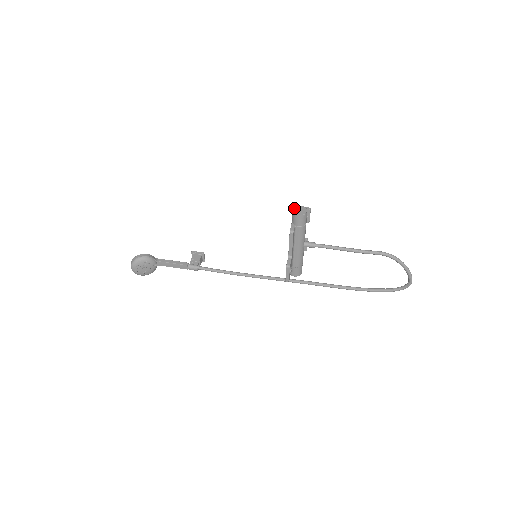
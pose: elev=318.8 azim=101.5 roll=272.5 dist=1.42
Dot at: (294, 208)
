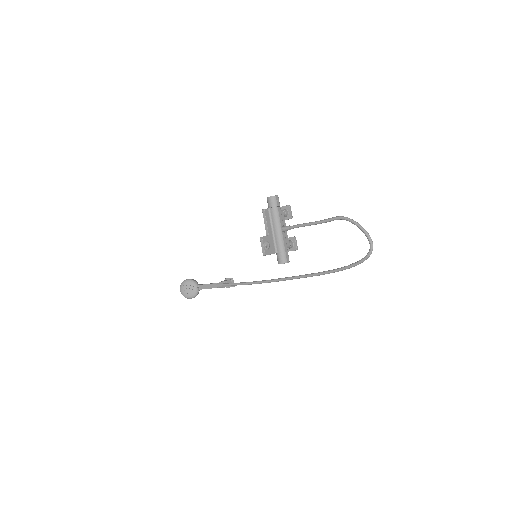
Dot at: occluded
